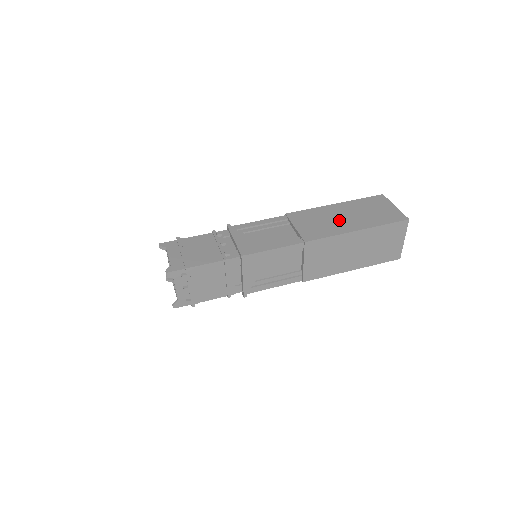
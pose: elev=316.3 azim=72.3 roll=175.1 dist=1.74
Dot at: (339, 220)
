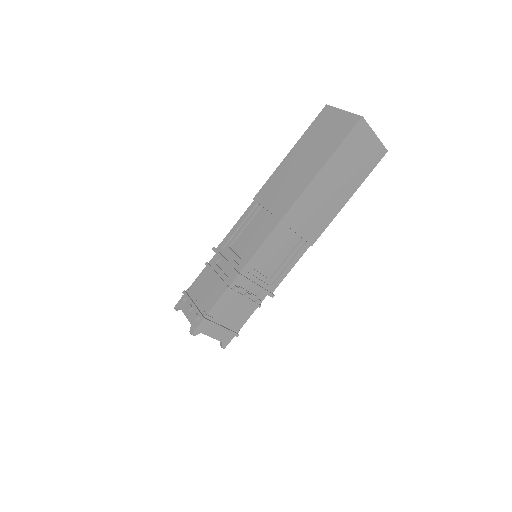
Dot at: (331, 196)
